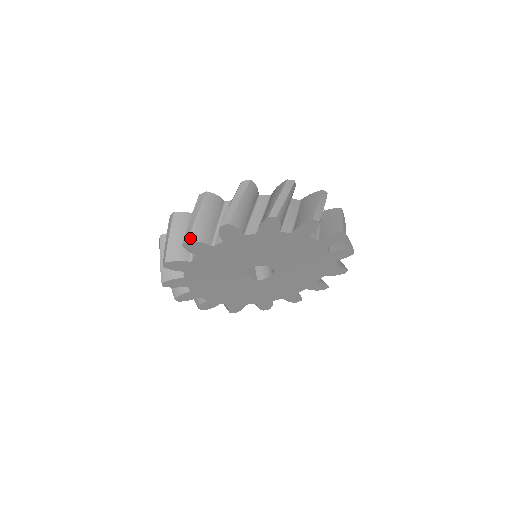
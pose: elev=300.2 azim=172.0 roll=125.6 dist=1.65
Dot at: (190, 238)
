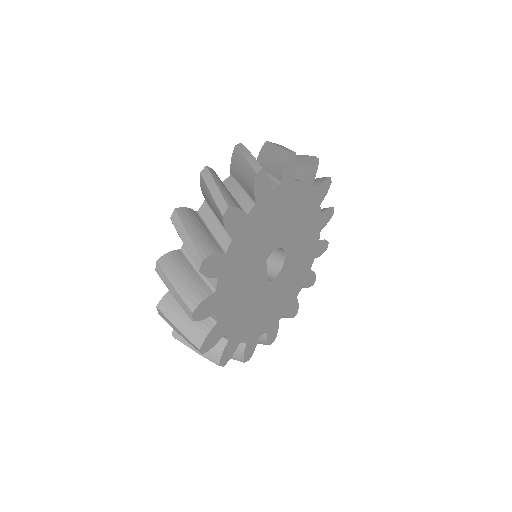
Dot at: (262, 167)
